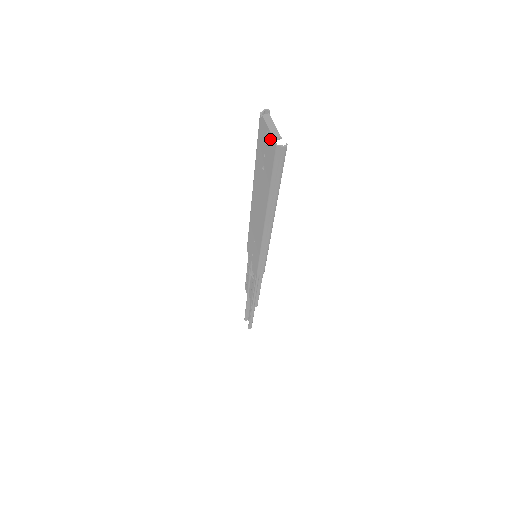
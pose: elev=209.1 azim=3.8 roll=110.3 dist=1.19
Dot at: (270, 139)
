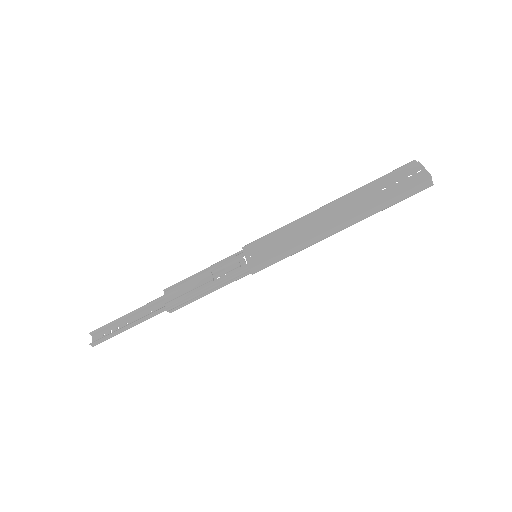
Dot at: (422, 174)
